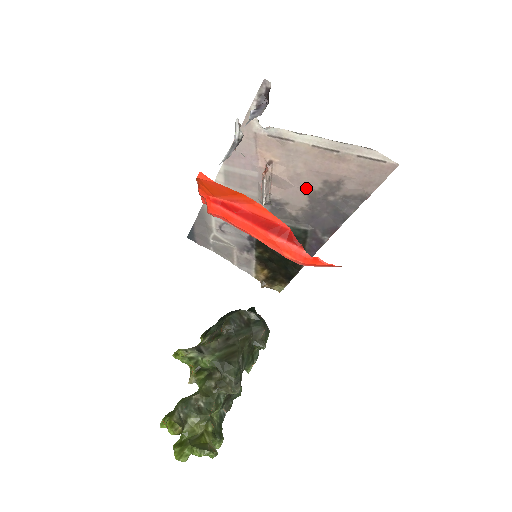
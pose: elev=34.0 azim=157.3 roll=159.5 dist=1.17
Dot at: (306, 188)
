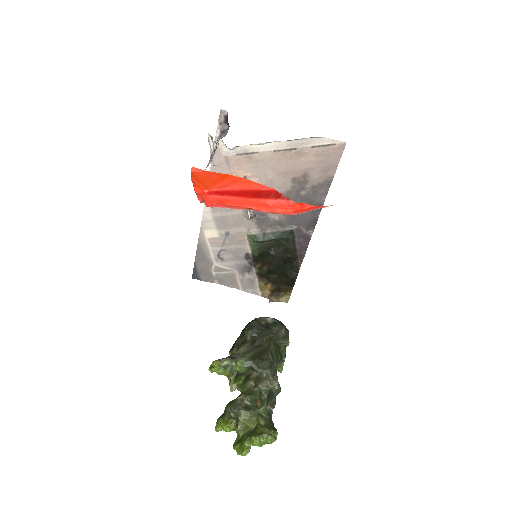
Dot at: (280, 191)
